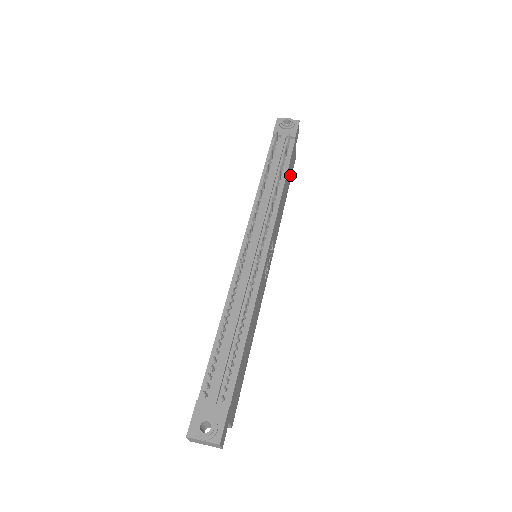
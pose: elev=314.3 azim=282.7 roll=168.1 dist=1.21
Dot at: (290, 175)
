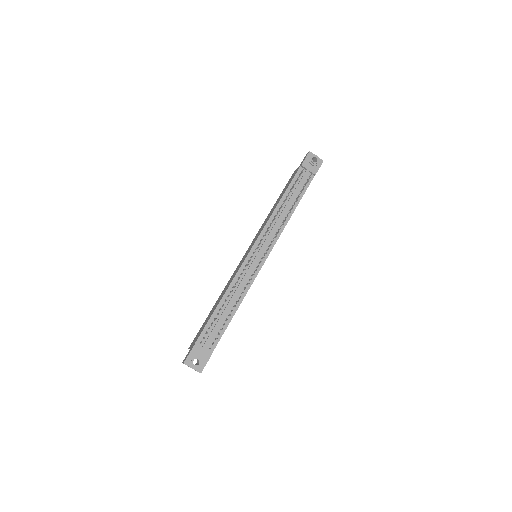
Dot at: occluded
